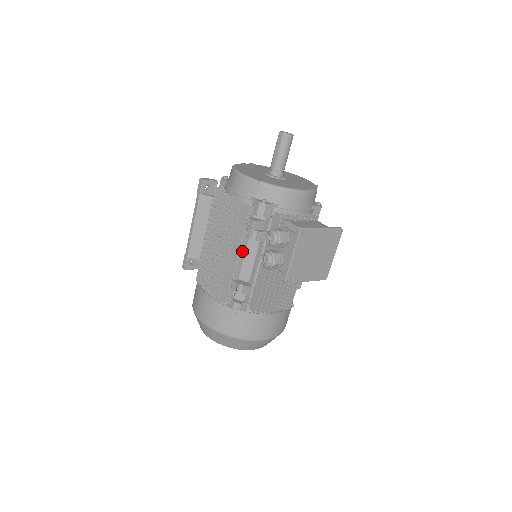
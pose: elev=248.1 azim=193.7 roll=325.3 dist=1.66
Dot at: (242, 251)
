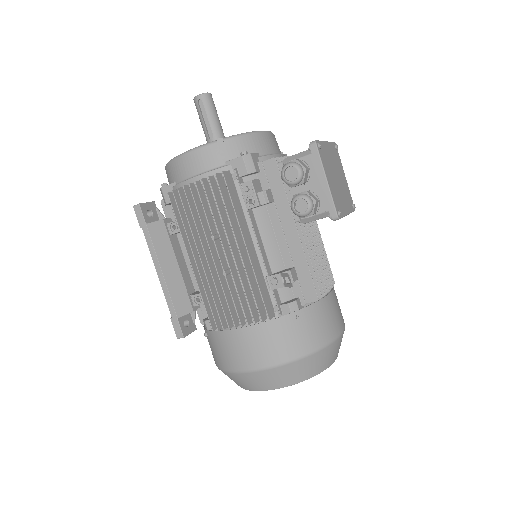
Dot at: (256, 233)
